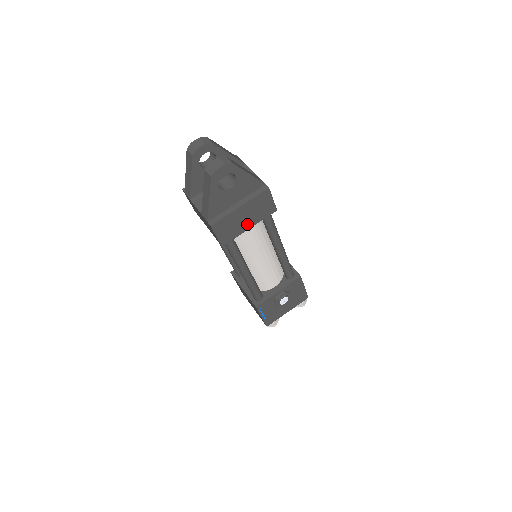
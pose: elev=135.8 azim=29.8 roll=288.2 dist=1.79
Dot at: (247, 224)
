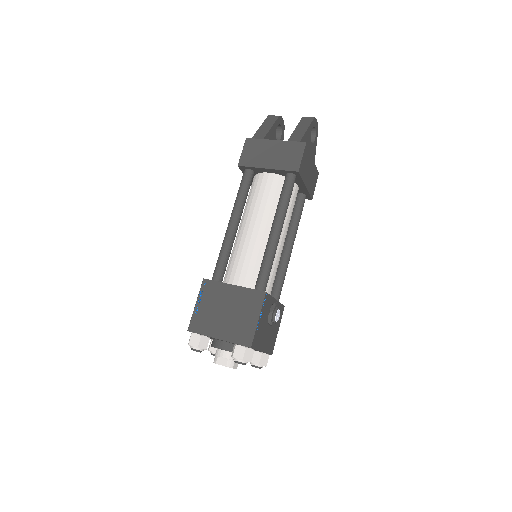
Dot at: (307, 180)
